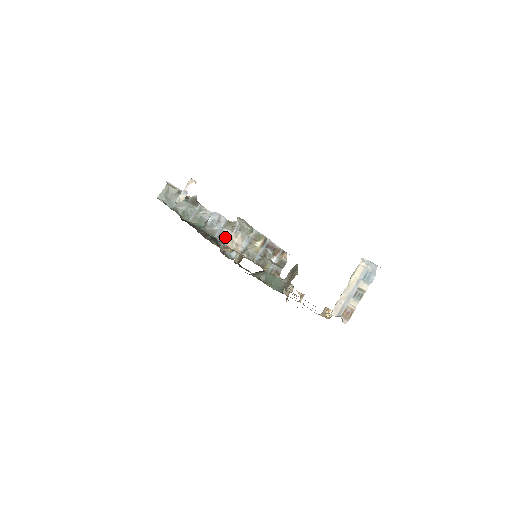
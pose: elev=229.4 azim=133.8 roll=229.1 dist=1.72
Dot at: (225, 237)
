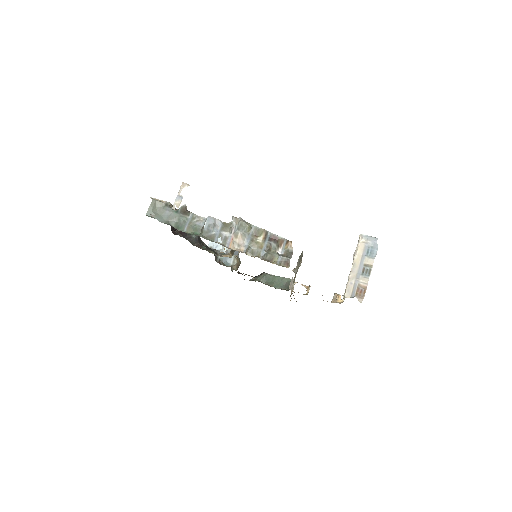
Dot at: (225, 240)
